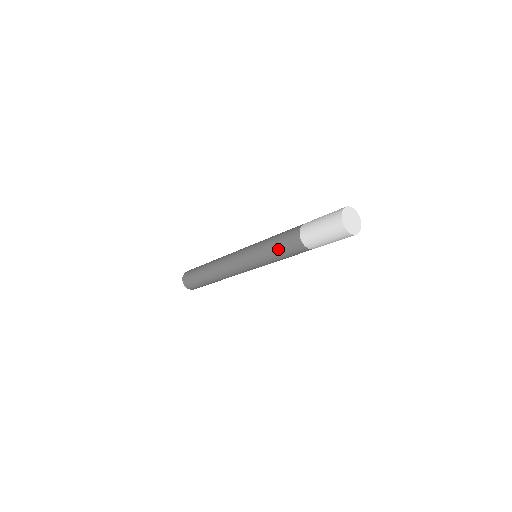
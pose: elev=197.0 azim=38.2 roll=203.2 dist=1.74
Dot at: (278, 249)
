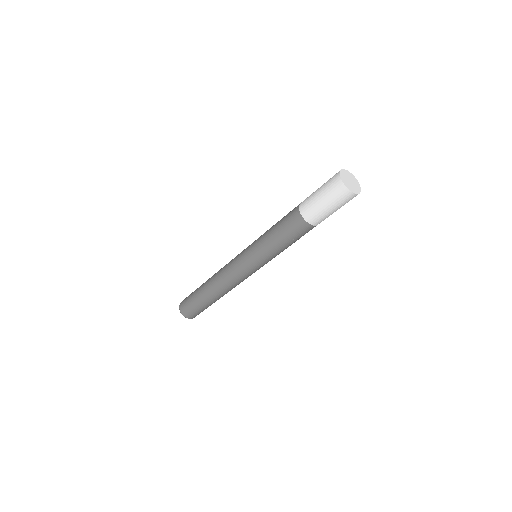
Dot at: (278, 232)
